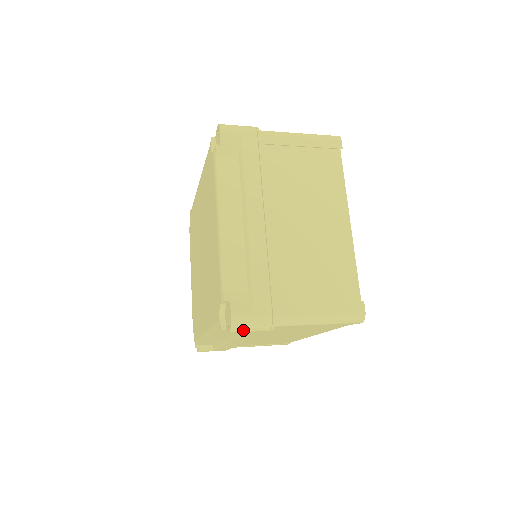
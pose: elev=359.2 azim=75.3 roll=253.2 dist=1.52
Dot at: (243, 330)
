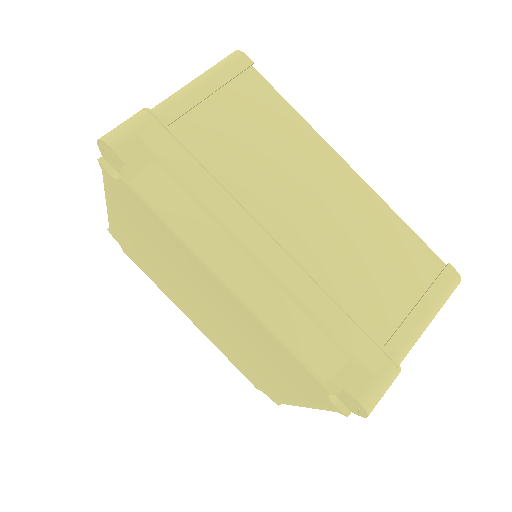
Dot at: occluded
